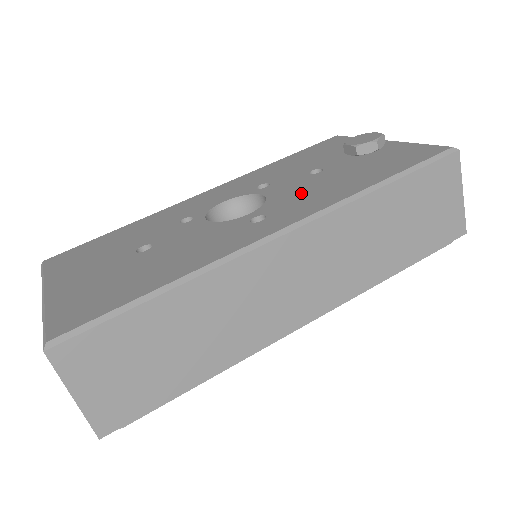
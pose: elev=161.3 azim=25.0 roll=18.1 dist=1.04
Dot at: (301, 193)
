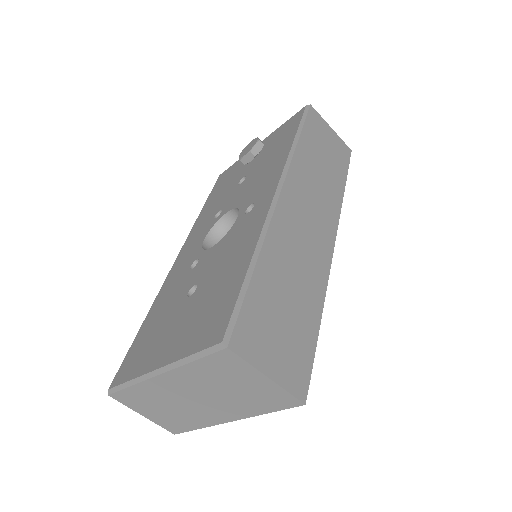
Dot at: (254, 185)
